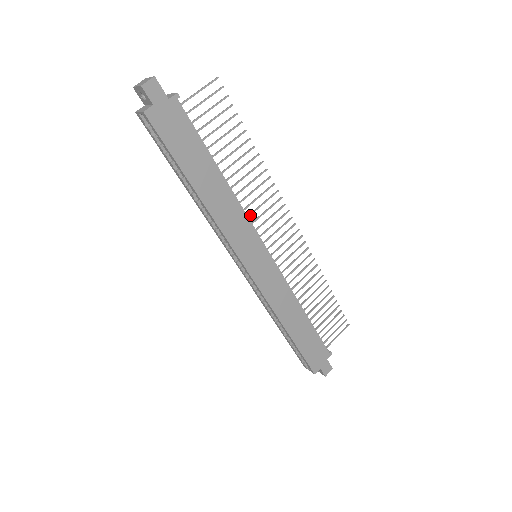
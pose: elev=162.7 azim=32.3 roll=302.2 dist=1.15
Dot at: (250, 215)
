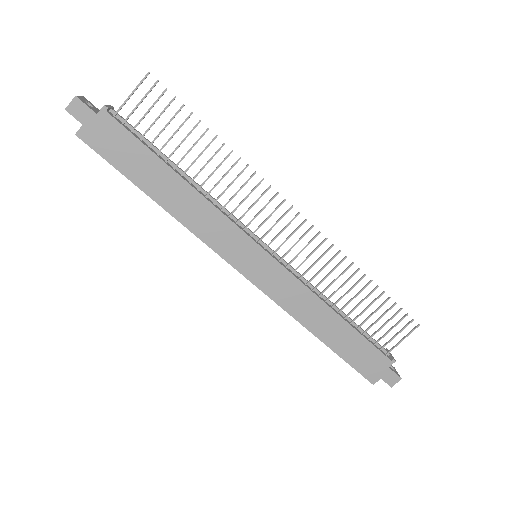
Dot at: (232, 213)
